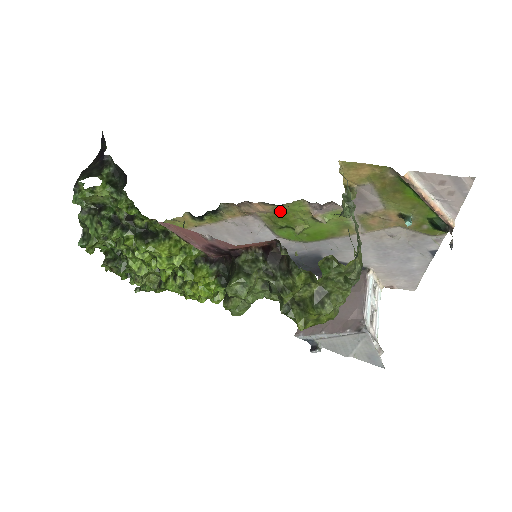
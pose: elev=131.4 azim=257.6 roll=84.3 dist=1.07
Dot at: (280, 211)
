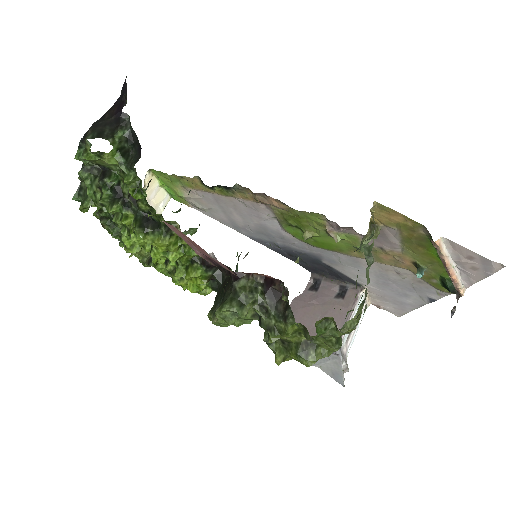
Dot at: (295, 213)
